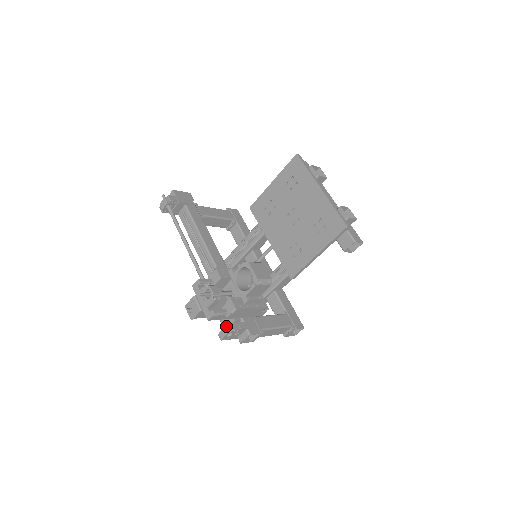
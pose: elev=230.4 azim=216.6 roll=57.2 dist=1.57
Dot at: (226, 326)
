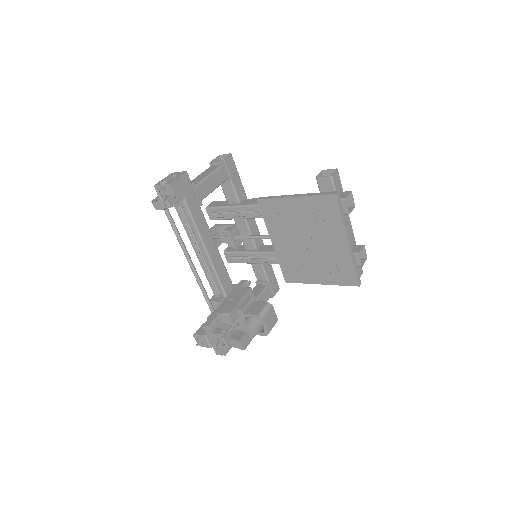
Dot at: occluded
